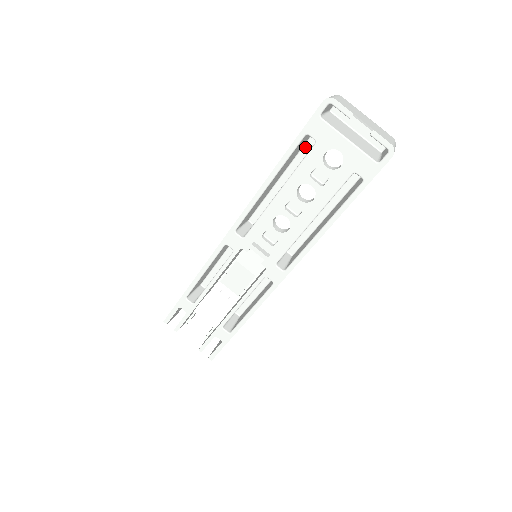
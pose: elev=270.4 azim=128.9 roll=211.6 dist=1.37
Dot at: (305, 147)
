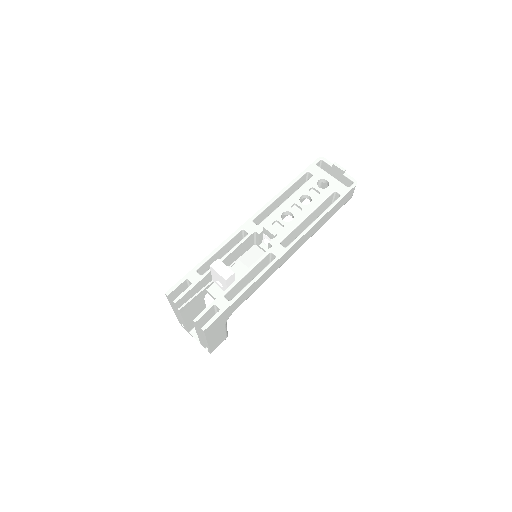
Dot at: occluded
